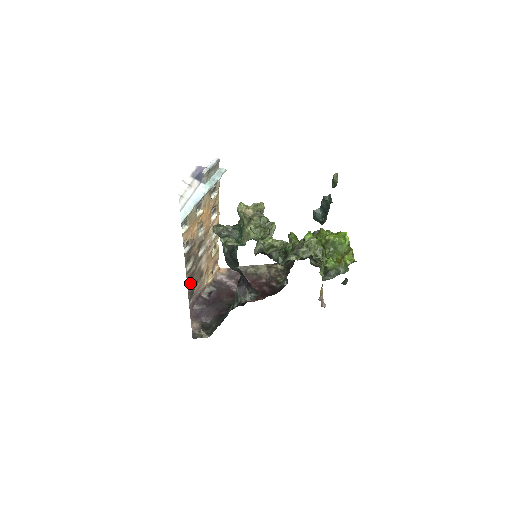
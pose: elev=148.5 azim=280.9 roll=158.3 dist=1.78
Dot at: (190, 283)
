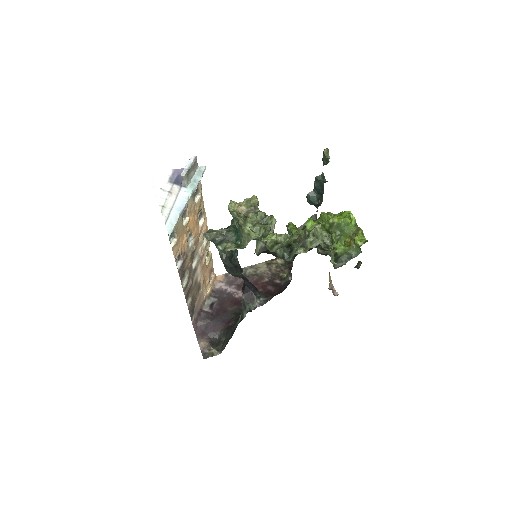
Dot at: (189, 299)
